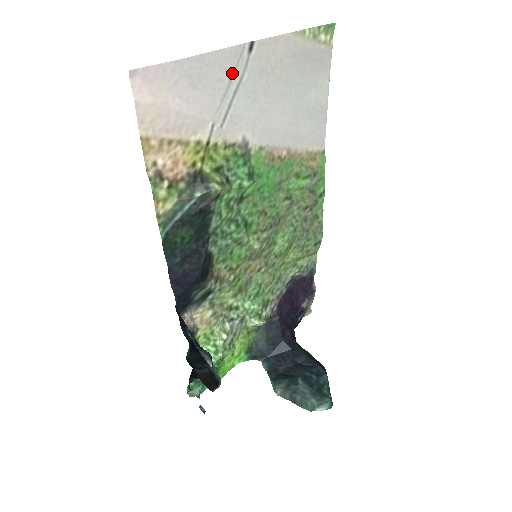
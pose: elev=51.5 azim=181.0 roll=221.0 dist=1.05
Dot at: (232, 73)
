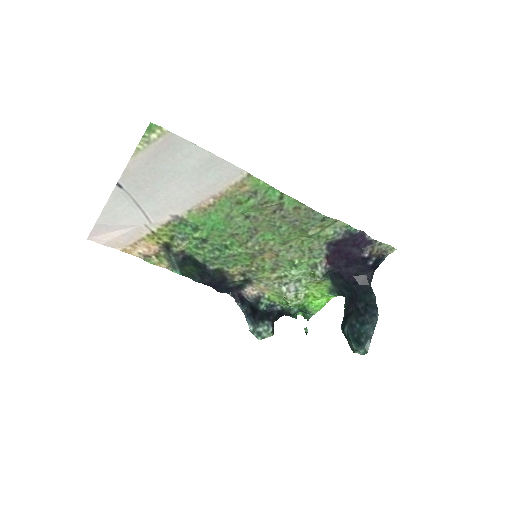
Dot at: (126, 202)
